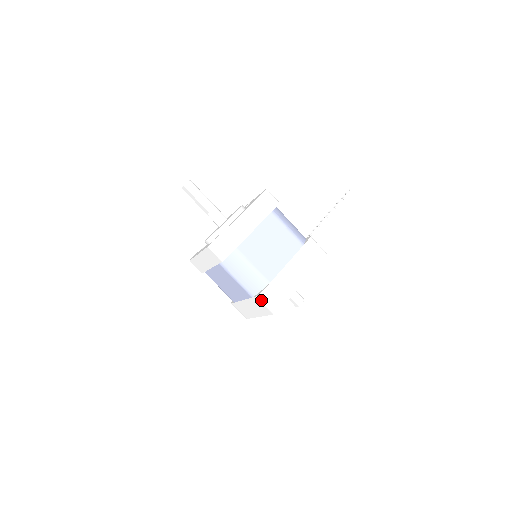
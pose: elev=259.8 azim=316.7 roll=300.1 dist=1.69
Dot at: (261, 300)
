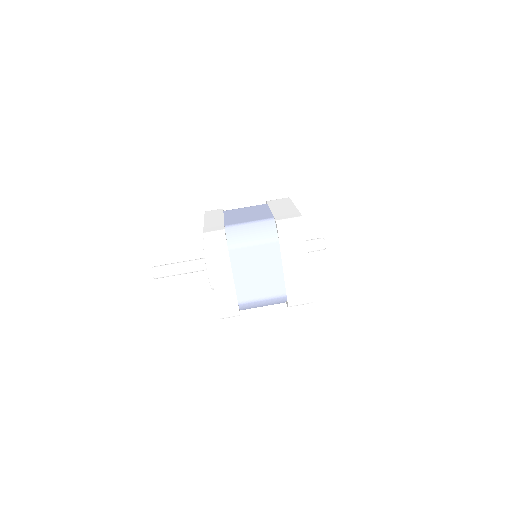
Dot at: (283, 227)
